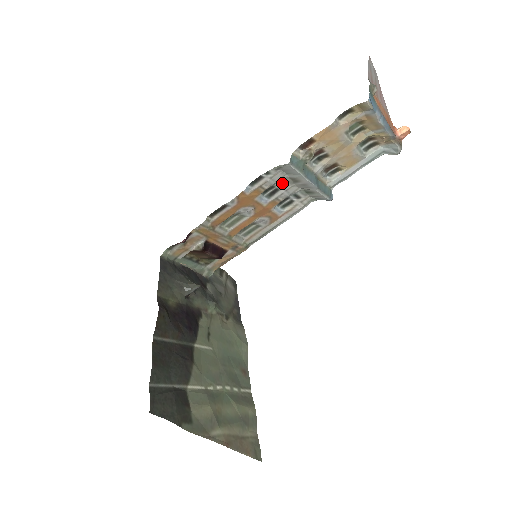
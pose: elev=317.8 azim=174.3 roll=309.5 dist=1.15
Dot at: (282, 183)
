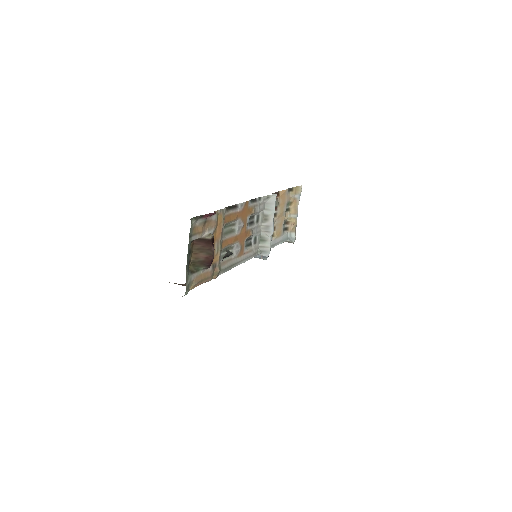
Dot at: (258, 217)
